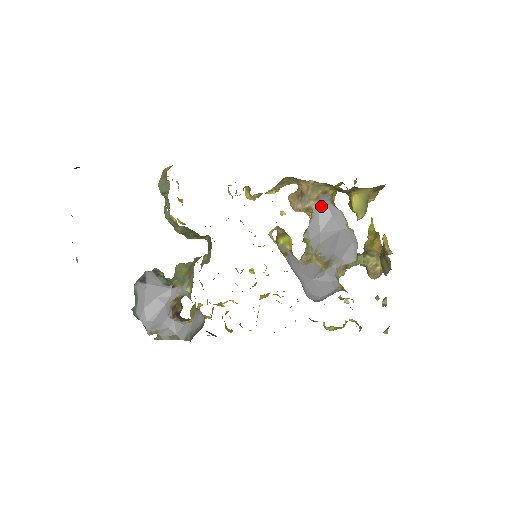
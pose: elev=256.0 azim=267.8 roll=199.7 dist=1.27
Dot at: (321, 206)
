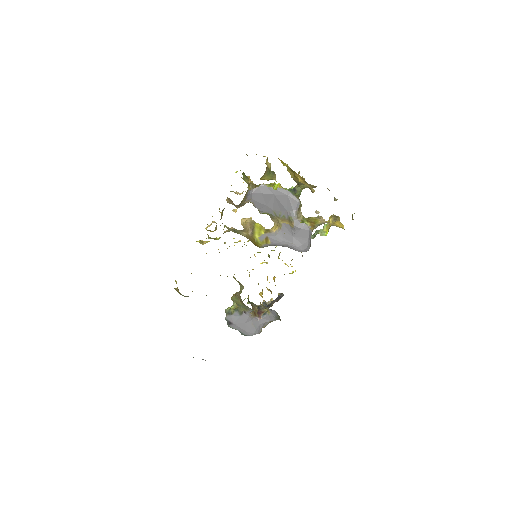
Dot at: (251, 197)
